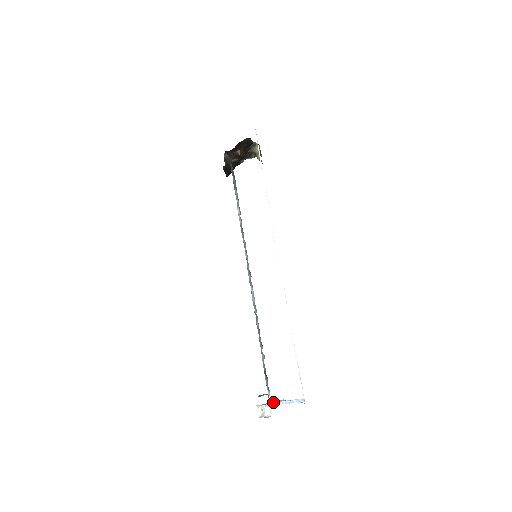
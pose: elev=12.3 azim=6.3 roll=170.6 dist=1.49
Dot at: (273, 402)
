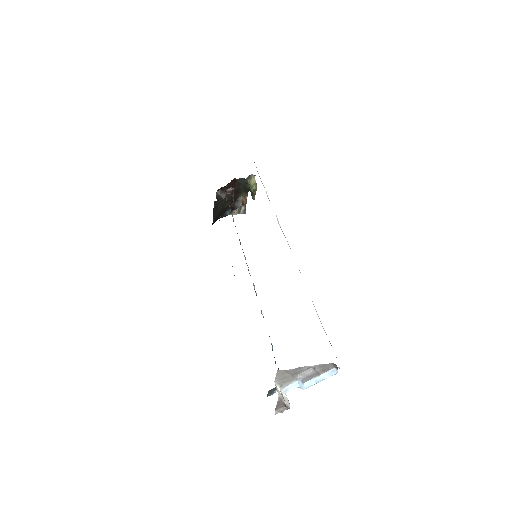
Dot at: (296, 377)
